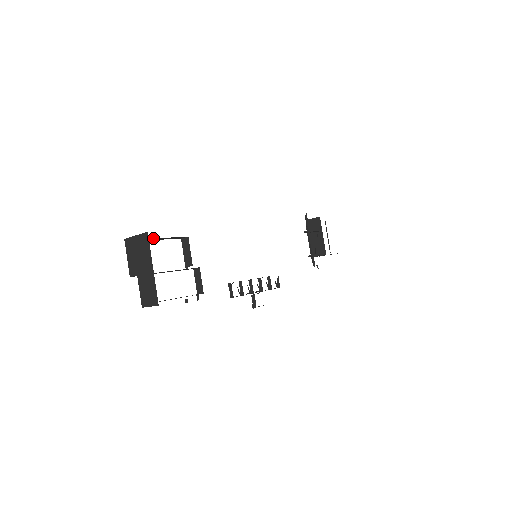
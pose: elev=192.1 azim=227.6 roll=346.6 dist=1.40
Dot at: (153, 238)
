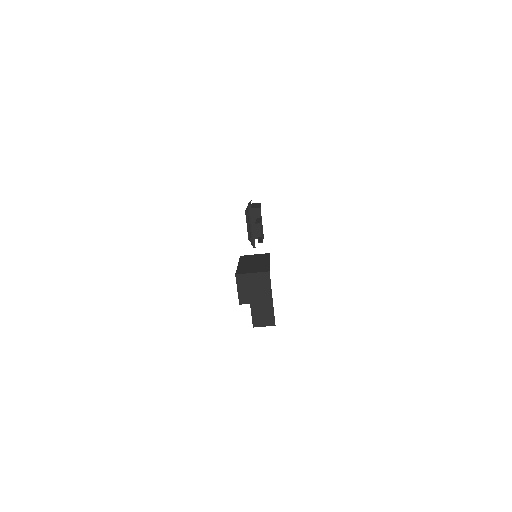
Dot at: occluded
